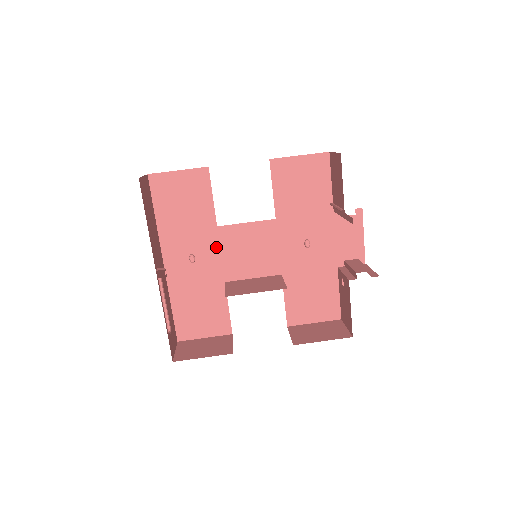
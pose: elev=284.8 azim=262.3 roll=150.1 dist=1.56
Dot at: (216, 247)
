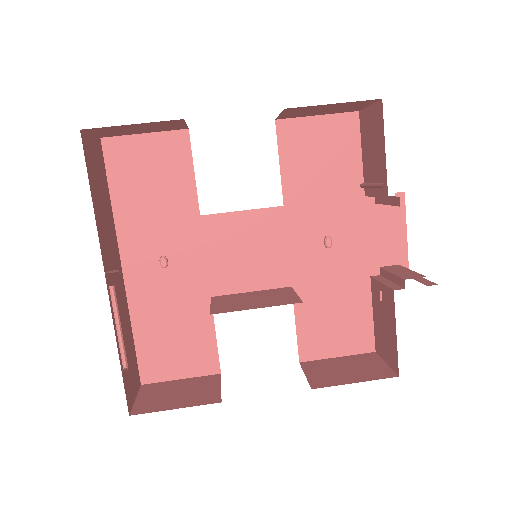
Dot at: (198, 246)
